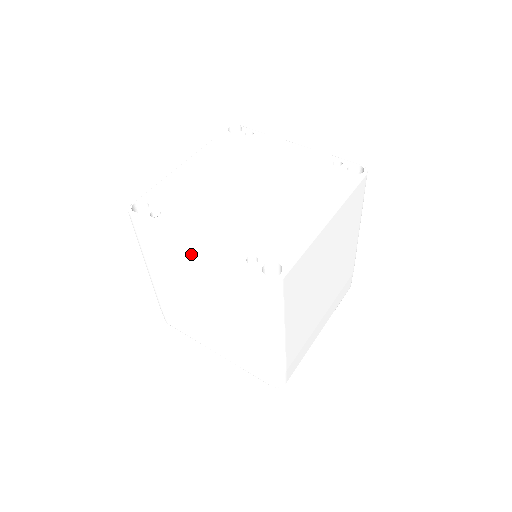
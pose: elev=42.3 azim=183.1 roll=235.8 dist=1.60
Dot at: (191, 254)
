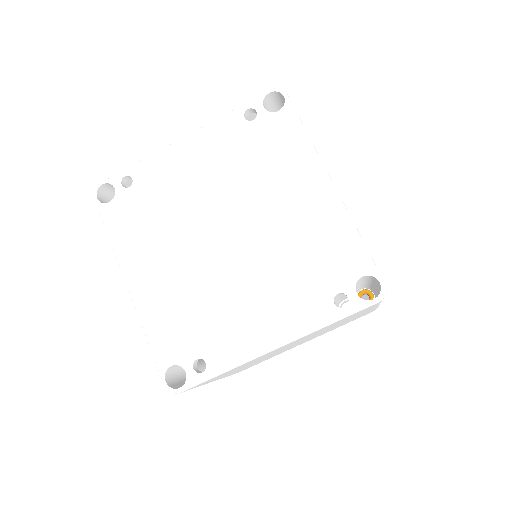
Dot at: (273, 351)
